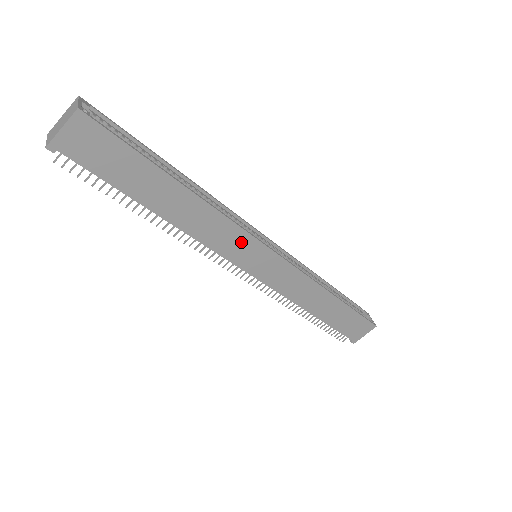
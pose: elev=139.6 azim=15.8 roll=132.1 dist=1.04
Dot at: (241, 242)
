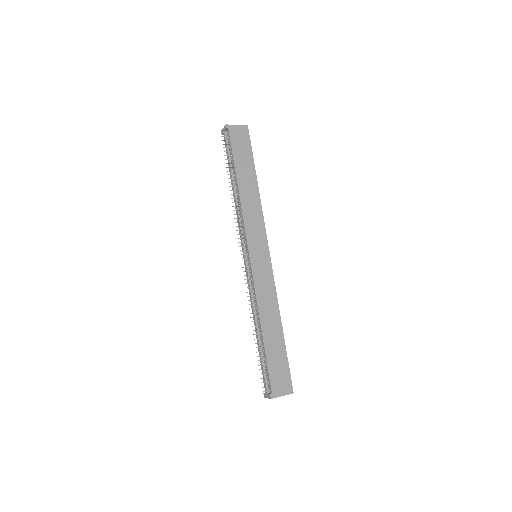
Dot at: (259, 233)
